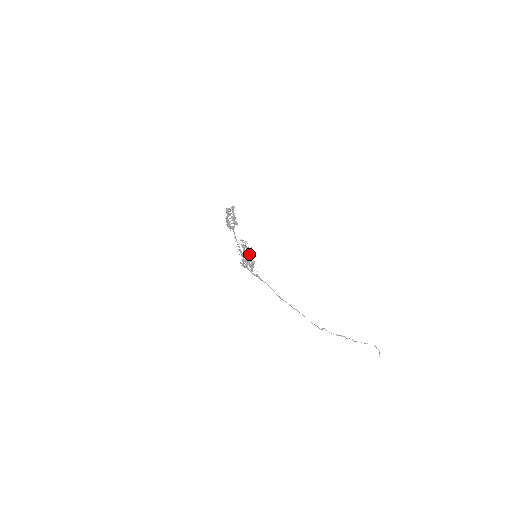
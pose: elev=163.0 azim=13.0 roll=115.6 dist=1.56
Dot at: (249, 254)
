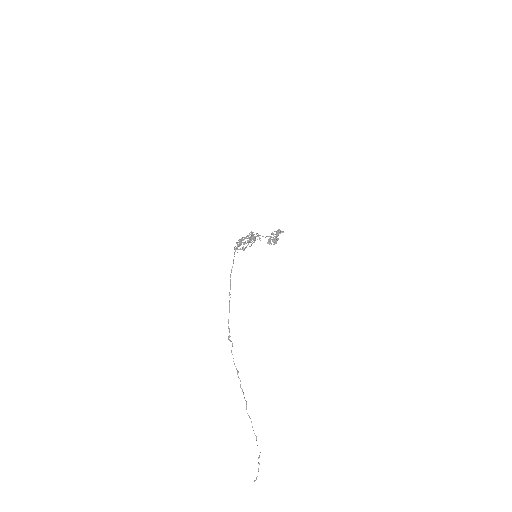
Dot at: occluded
